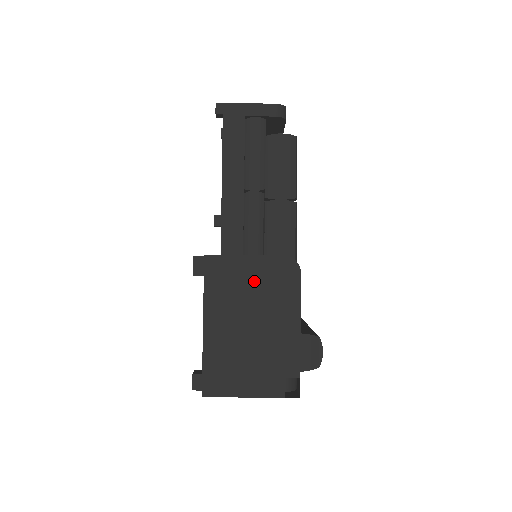
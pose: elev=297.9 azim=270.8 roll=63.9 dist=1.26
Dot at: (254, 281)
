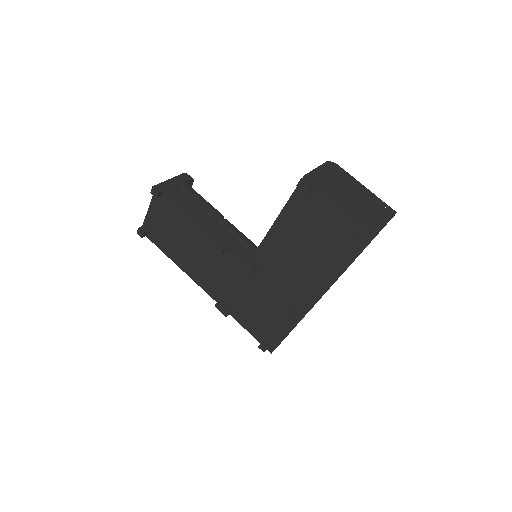
Dot at: (331, 177)
